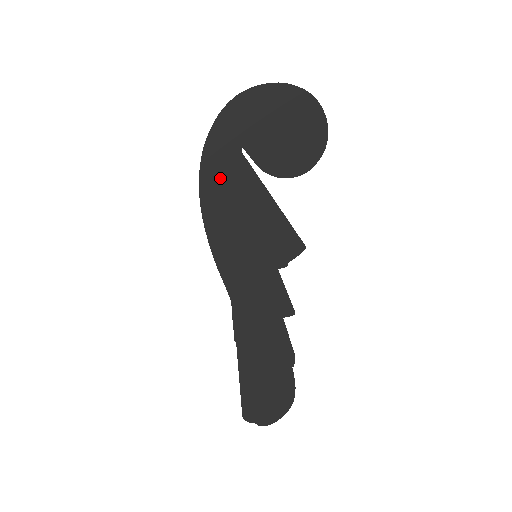
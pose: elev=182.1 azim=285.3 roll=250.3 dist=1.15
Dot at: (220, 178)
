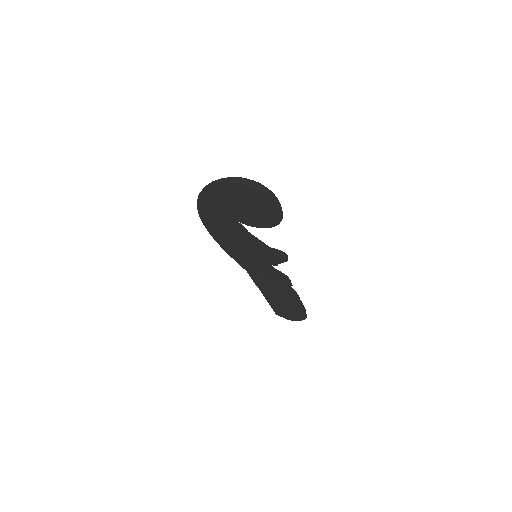
Dot at: (214, 222)
